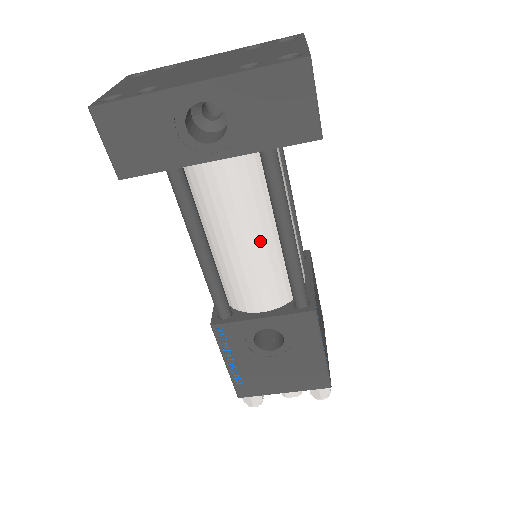
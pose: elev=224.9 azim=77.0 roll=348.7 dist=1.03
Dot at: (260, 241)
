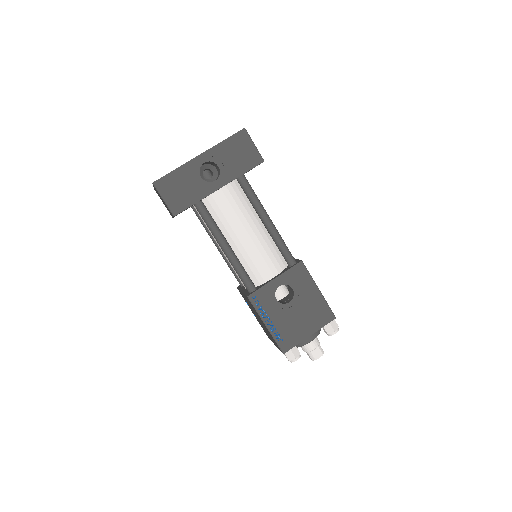
Dot at: (255, 231)
